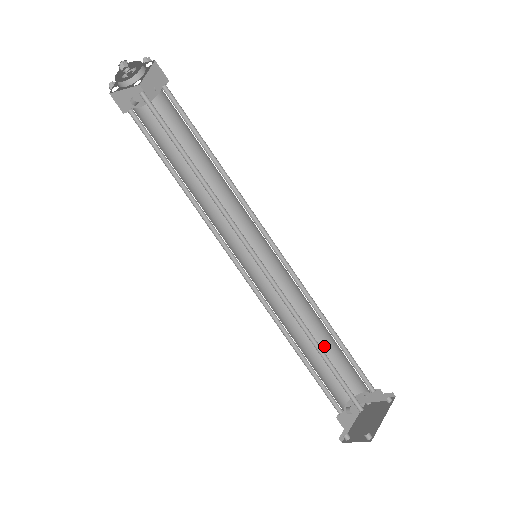
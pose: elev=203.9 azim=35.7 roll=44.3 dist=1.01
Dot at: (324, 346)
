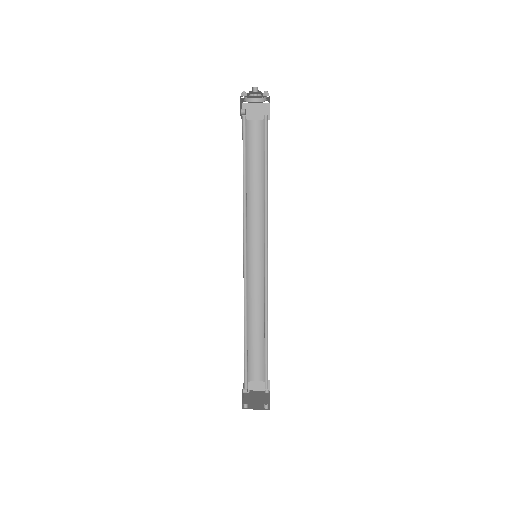
Dot at: (251, 338)
